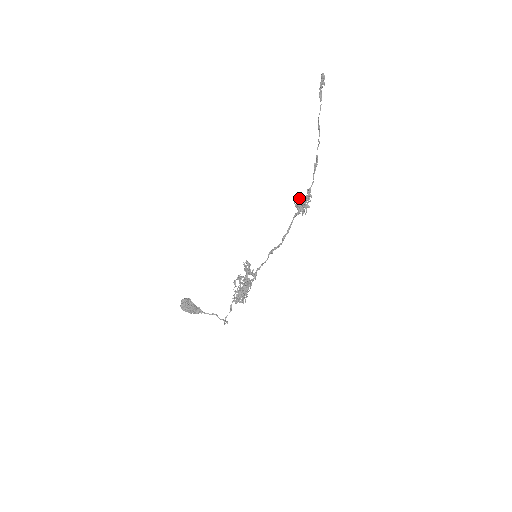
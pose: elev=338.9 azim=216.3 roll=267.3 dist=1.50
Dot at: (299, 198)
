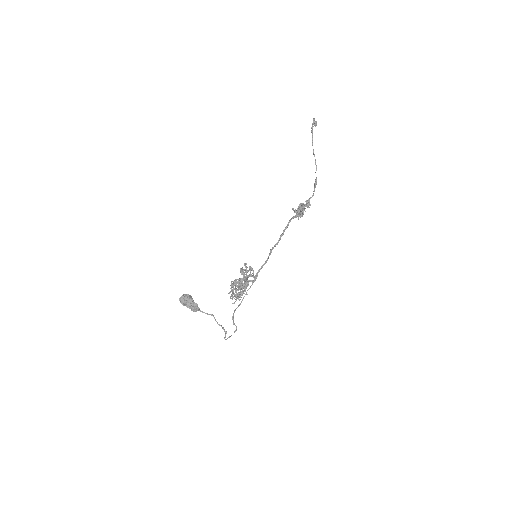
Dot at: (299, 207)
